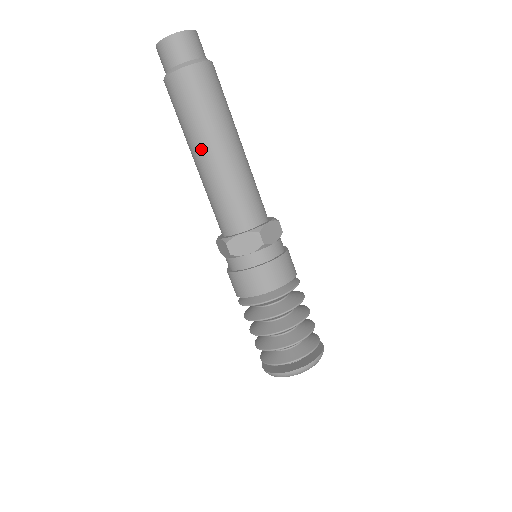
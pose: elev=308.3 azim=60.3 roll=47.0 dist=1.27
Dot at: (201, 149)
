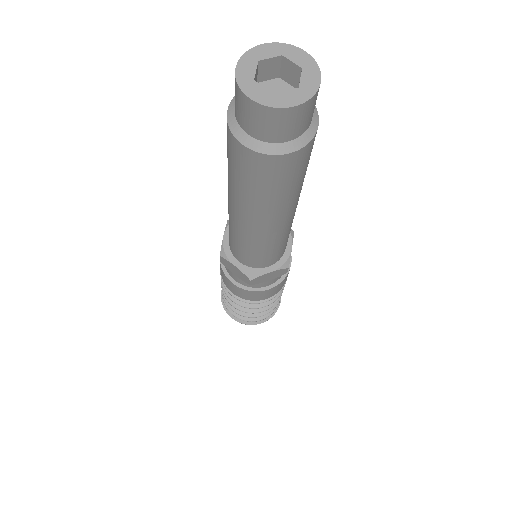
Dot at: (264, 220)
